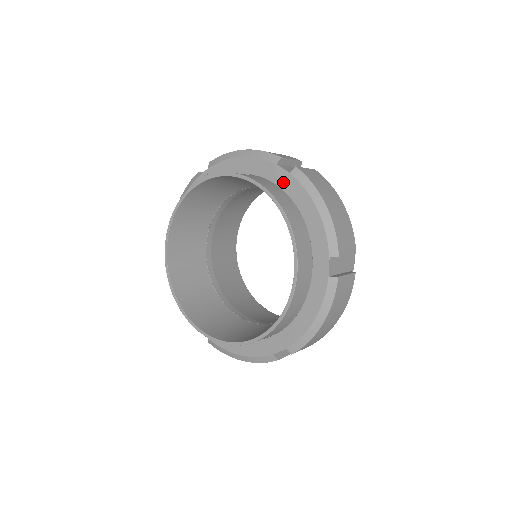
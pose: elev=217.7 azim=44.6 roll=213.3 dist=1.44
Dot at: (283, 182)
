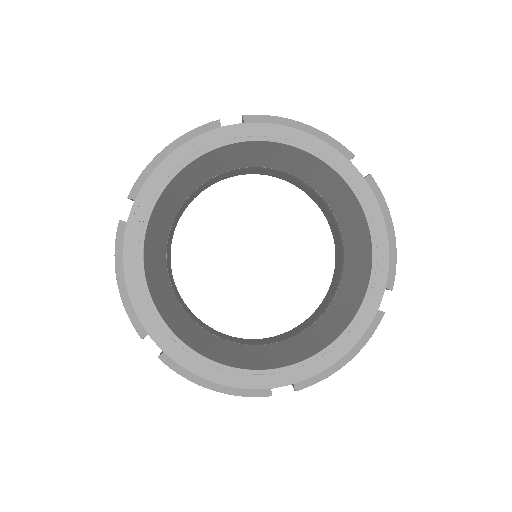
Dot at: occluded
